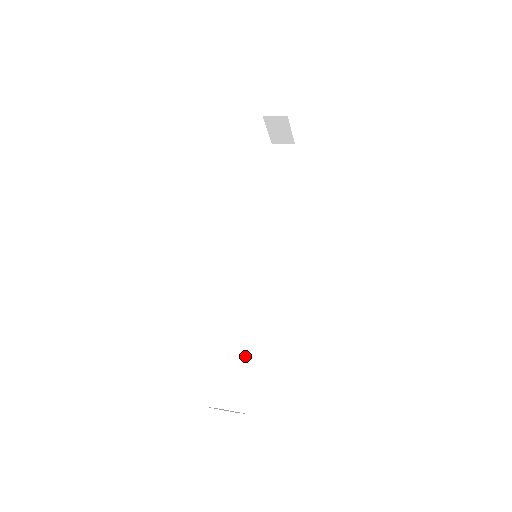
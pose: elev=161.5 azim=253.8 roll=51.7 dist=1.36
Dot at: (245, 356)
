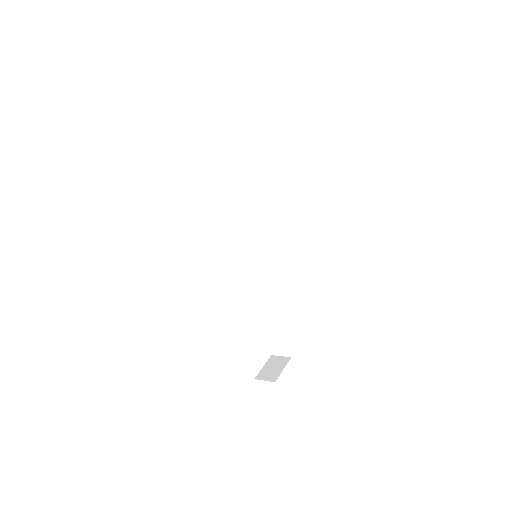
Dot at: (276, 320)
